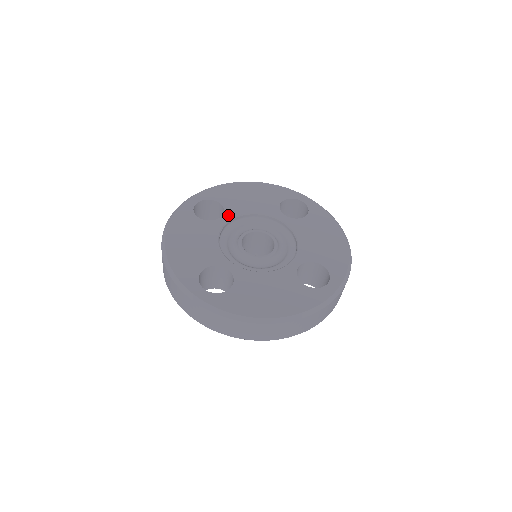
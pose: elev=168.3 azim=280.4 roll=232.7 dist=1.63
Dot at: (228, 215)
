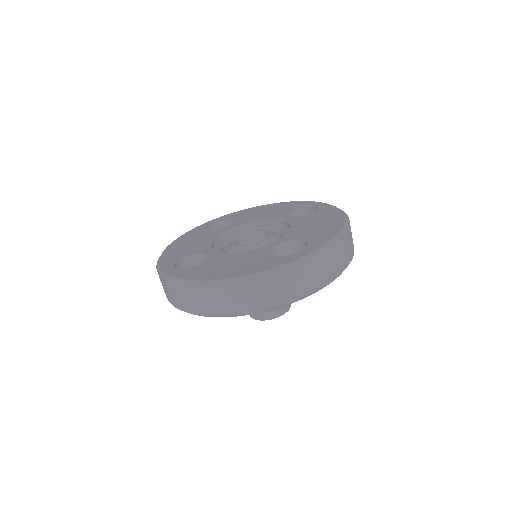
Dot at: (235, 224)
